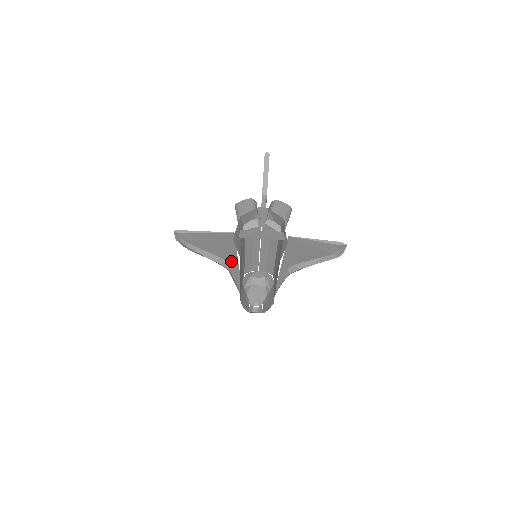
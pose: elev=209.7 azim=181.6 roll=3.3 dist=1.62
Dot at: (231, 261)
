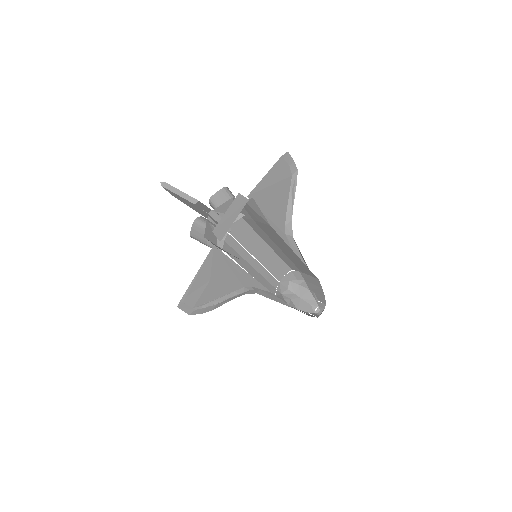
Dot at: (247, 283)
